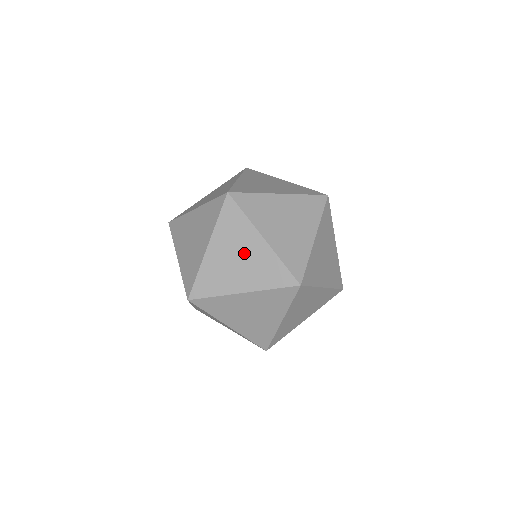
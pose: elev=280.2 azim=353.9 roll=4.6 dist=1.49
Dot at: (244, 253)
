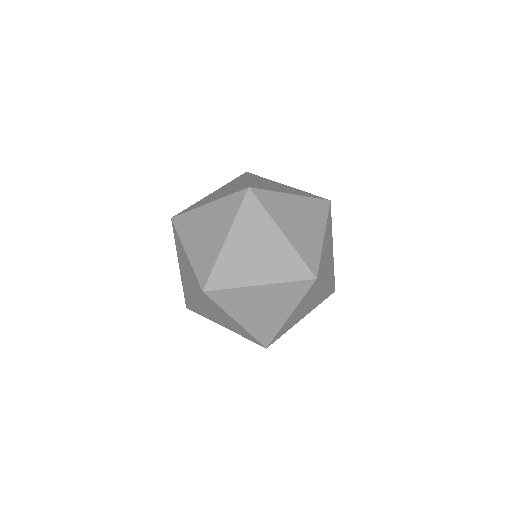
Dot at: (229, 188)
